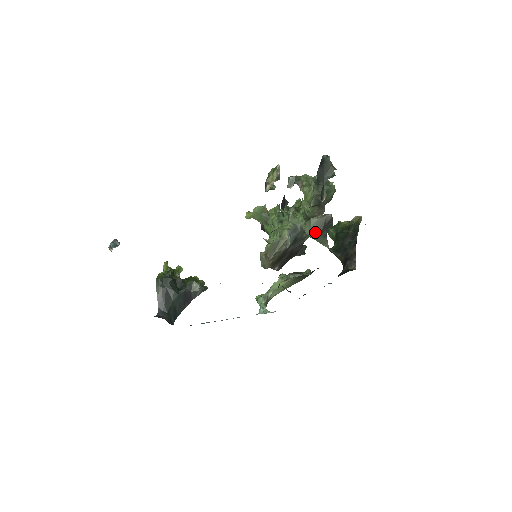
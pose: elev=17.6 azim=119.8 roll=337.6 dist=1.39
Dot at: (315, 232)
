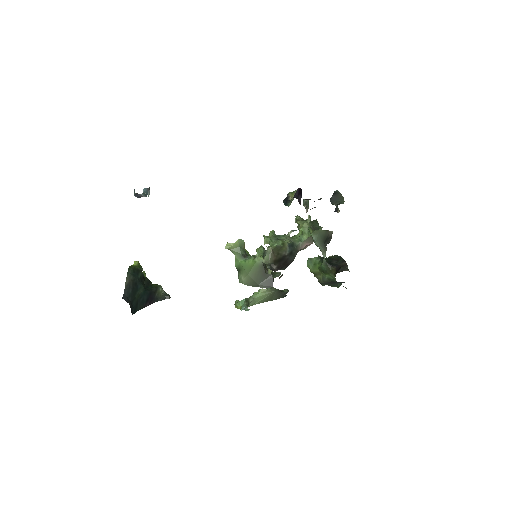
Dot at: (320, 240)
